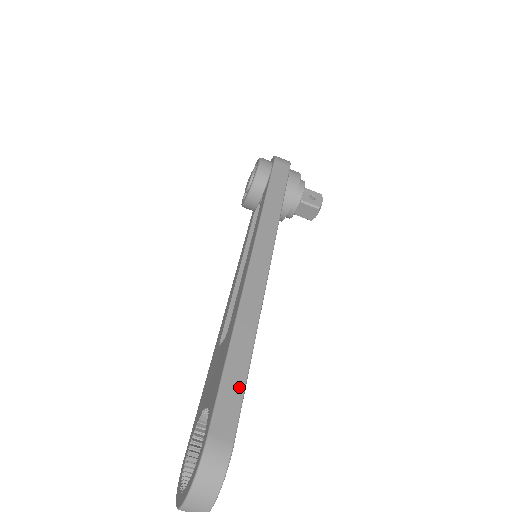
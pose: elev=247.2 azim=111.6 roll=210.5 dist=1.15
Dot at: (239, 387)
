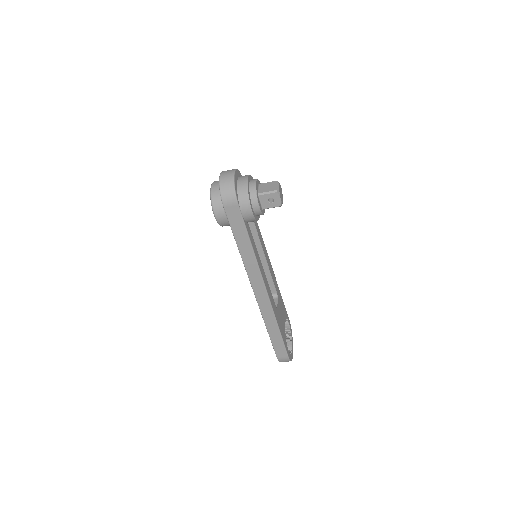
Dot at: (280, 342)
